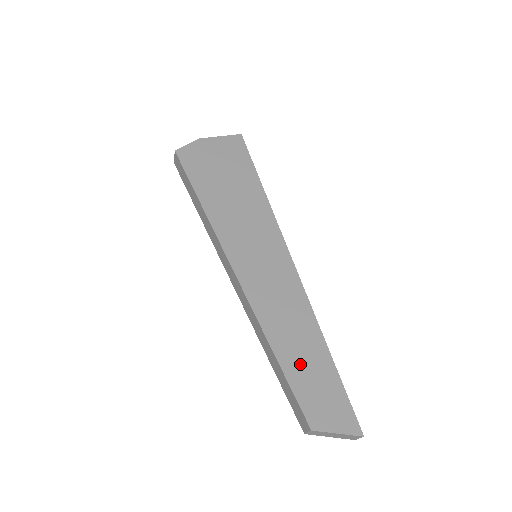
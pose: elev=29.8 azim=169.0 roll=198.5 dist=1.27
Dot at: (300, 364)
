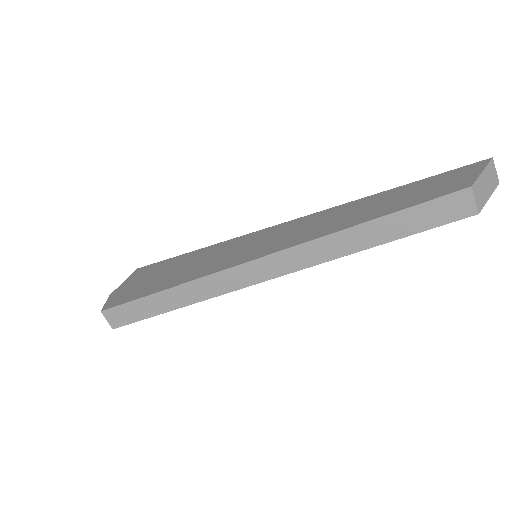
Dot at: (389, 204)
